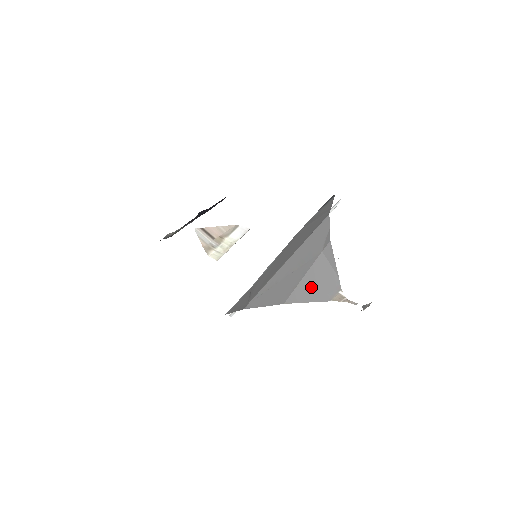
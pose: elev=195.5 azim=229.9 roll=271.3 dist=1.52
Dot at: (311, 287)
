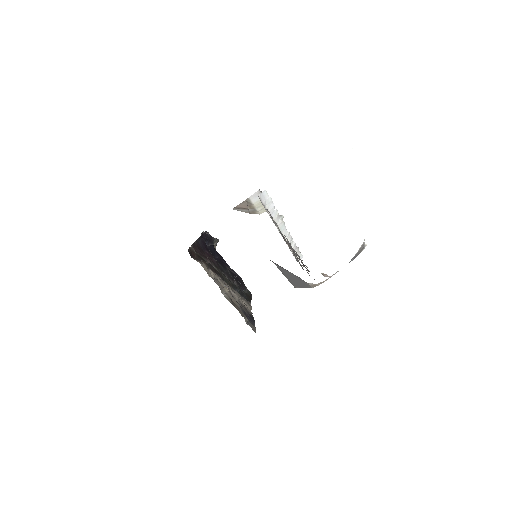
Dot at: (294, 281)
